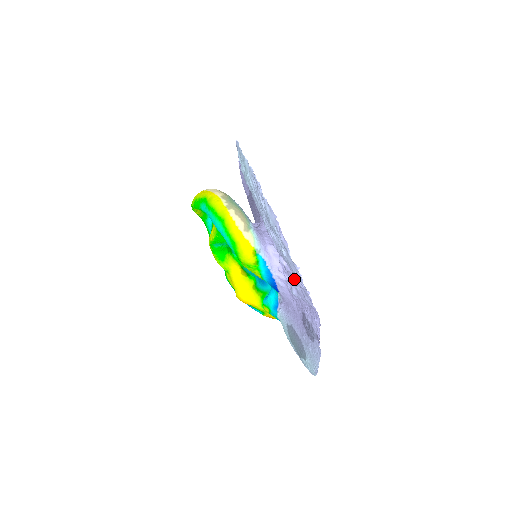
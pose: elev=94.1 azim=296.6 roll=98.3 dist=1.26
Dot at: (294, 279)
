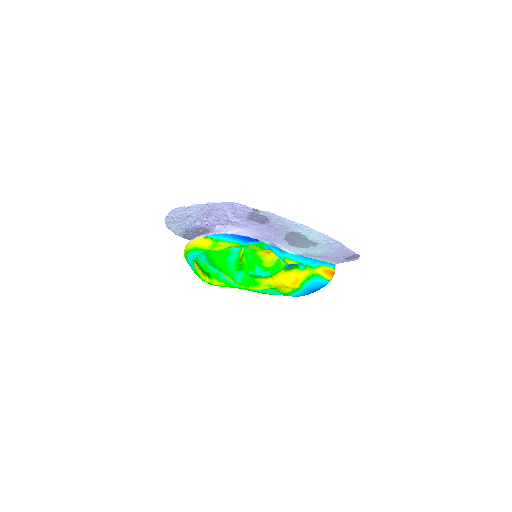
Dot at: (214, 214)
